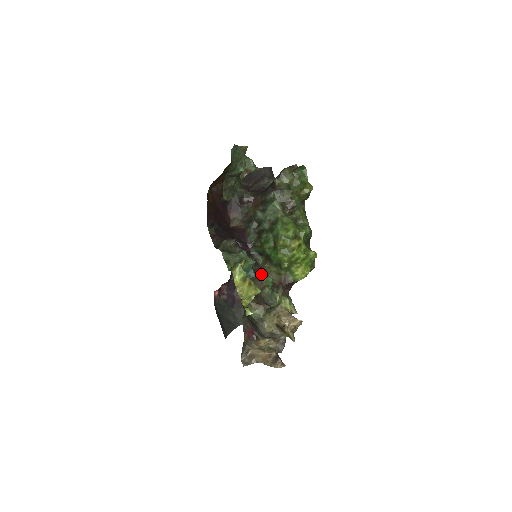
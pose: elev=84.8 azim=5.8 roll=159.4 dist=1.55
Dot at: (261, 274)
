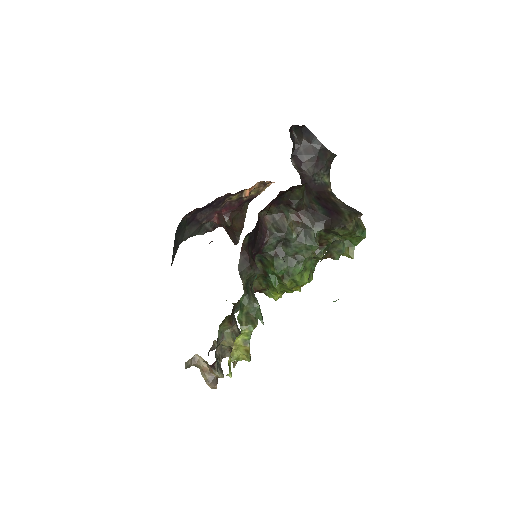
Dot at: occluded
